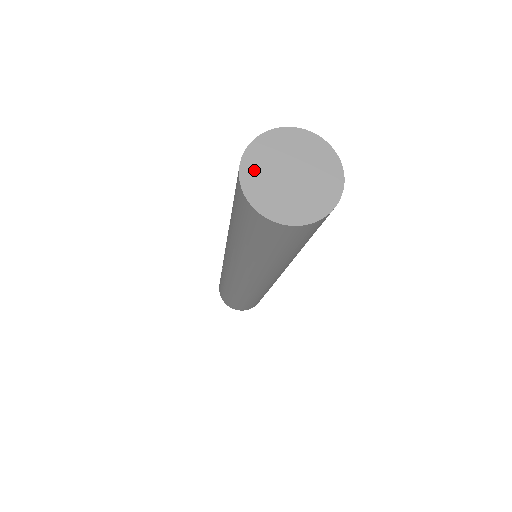
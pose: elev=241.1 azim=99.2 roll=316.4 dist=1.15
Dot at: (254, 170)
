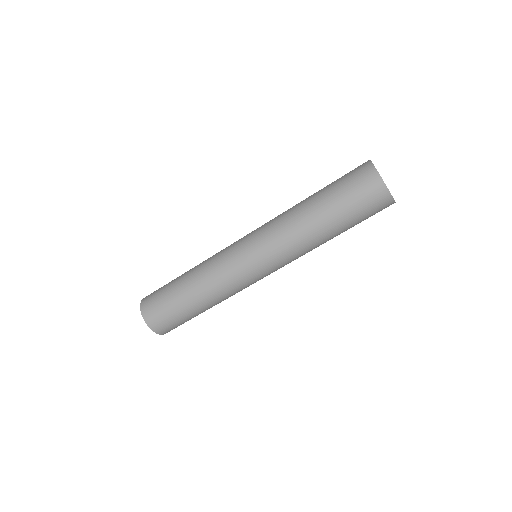
Dot at: occluded
